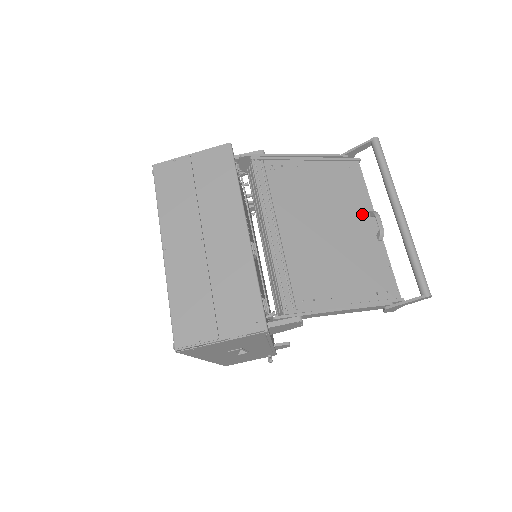
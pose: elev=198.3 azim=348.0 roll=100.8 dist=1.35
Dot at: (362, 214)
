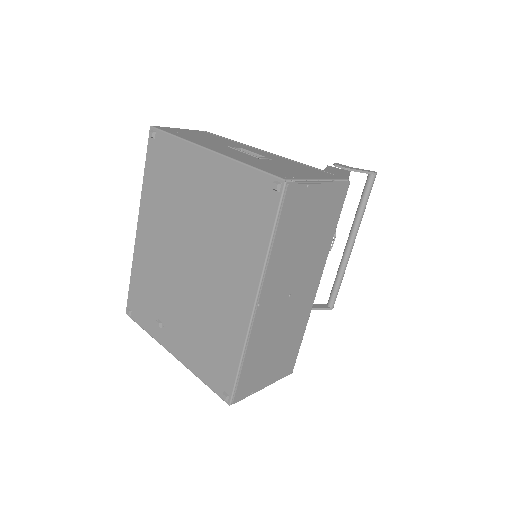
Dot at: occluded
